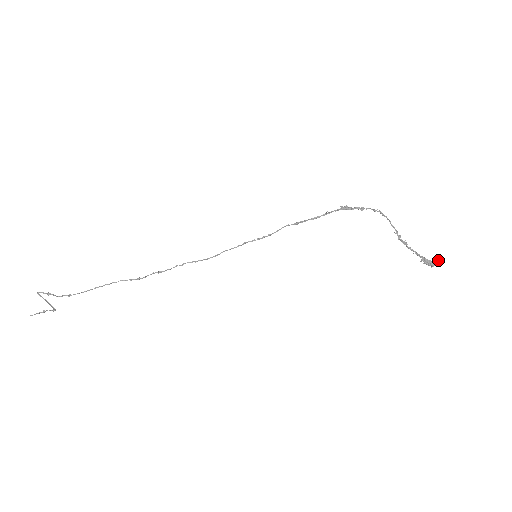
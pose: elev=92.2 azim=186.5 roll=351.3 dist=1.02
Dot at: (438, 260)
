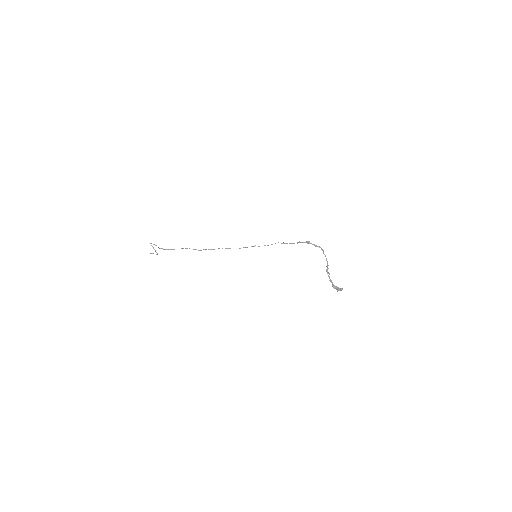
Dot at: (340, 288)
